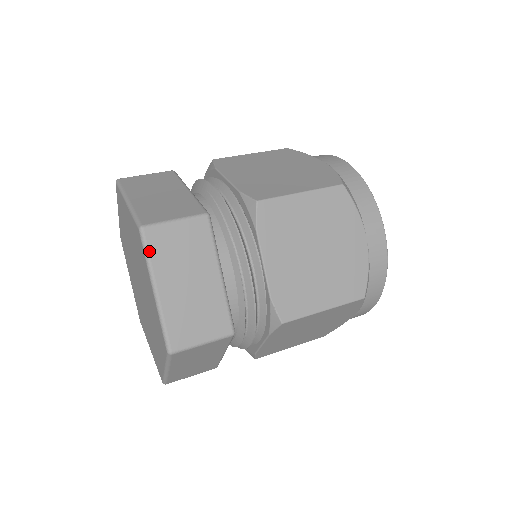
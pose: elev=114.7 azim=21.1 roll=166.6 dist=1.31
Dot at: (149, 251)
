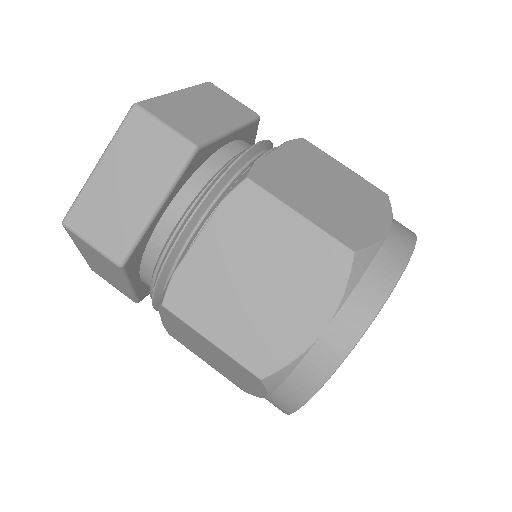
Dot at: (122, 128)
